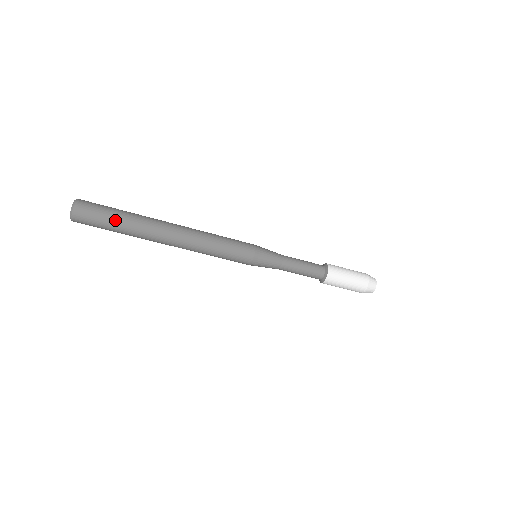
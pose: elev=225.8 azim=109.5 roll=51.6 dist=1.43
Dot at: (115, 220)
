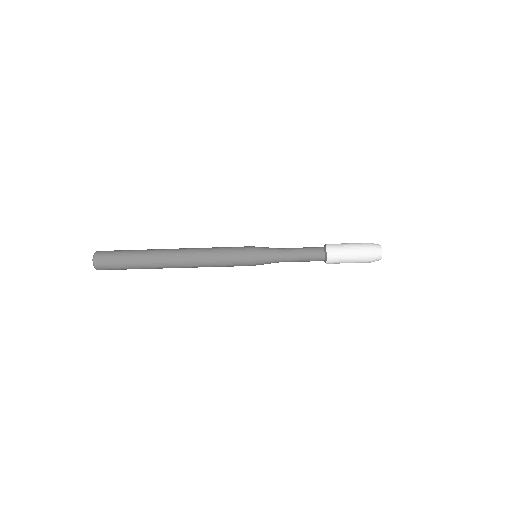
Dot at: (127, 263)
